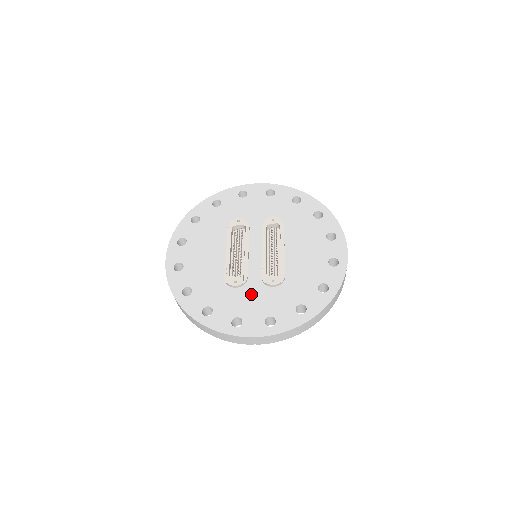
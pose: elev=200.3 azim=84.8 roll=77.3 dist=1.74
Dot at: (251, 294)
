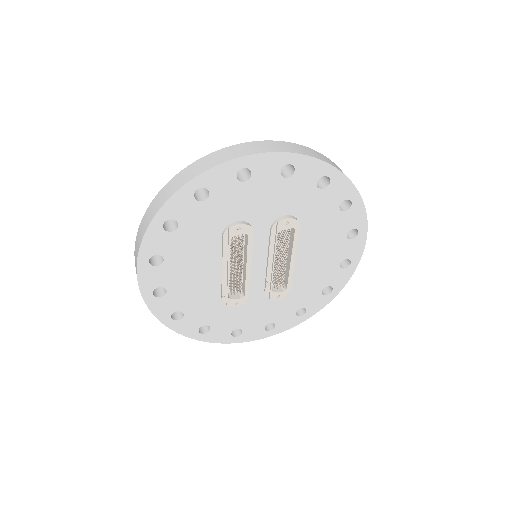
Dot at: (252, 308)
